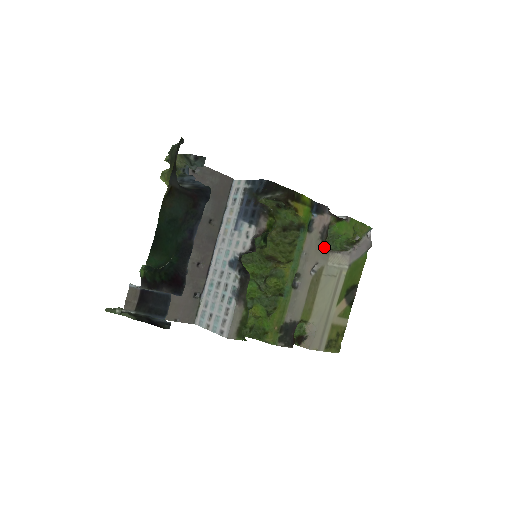
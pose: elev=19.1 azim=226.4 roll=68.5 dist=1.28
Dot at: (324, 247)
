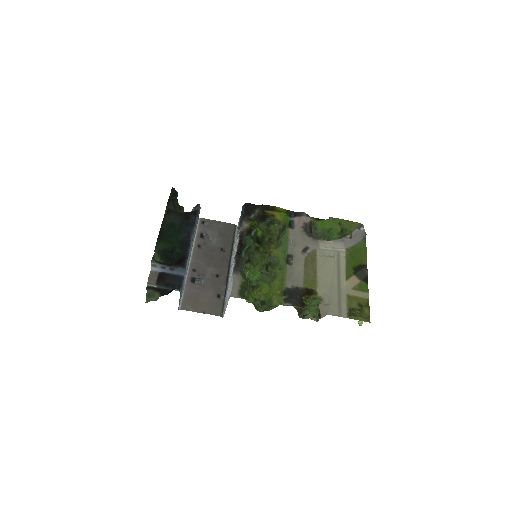
Dot at: (311, 237)
